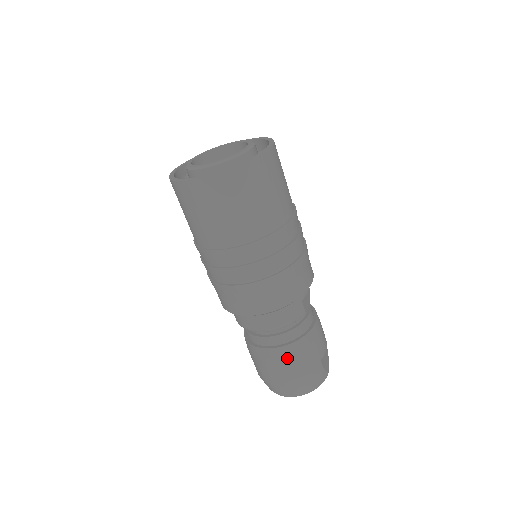
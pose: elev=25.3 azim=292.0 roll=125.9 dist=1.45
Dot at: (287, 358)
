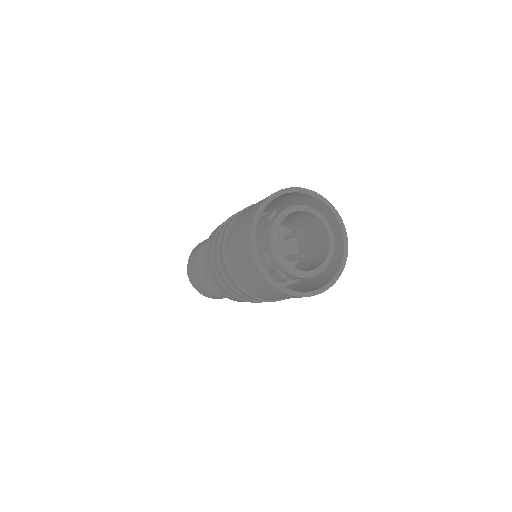
Dot at: occluded
